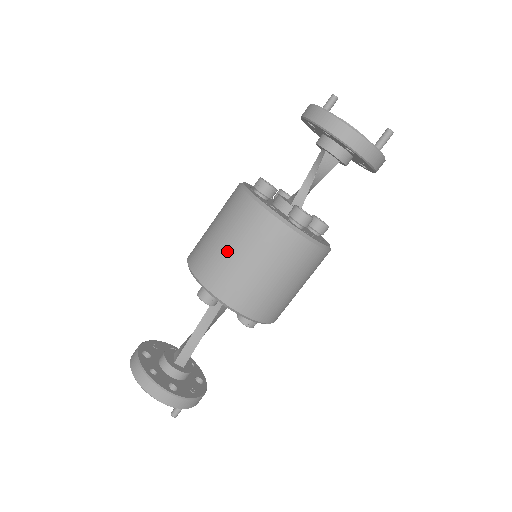
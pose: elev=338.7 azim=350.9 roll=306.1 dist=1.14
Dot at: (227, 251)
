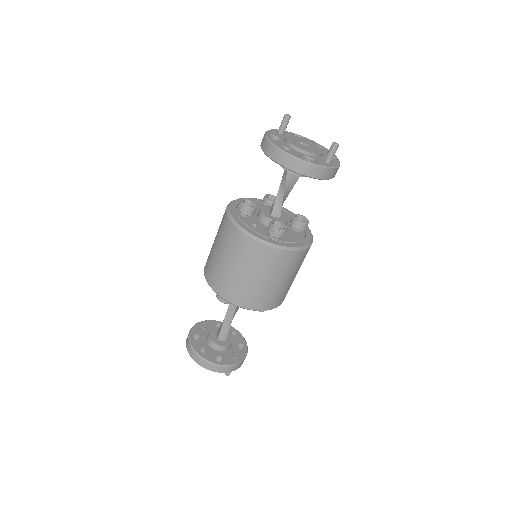
Dot at: (226, 268)
